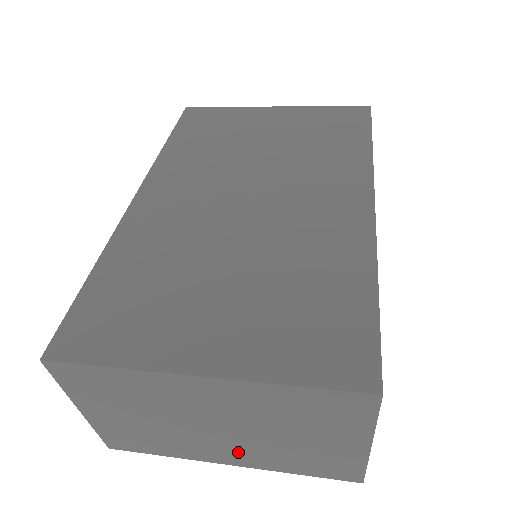
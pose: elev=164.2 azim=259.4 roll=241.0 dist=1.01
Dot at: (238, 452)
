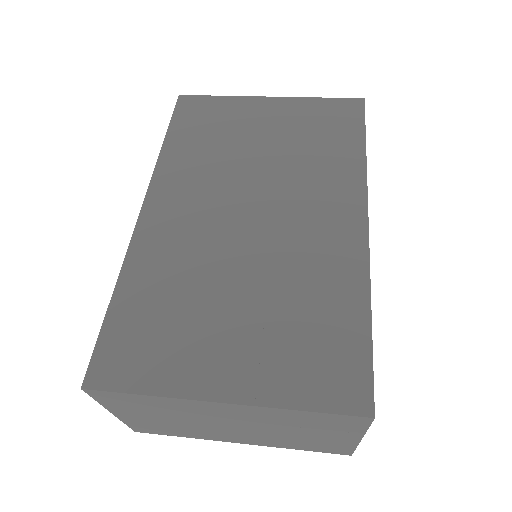
Dot at: (249, 438)
